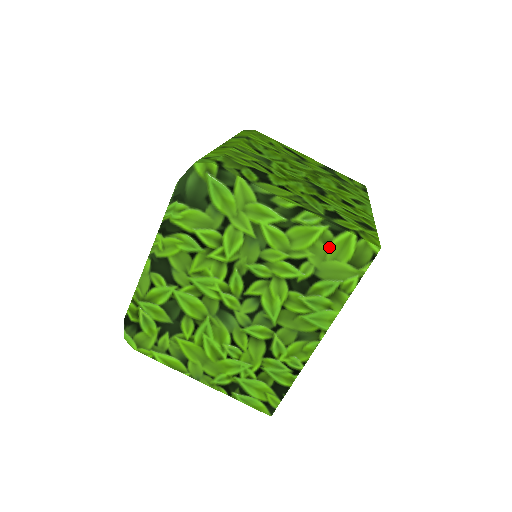
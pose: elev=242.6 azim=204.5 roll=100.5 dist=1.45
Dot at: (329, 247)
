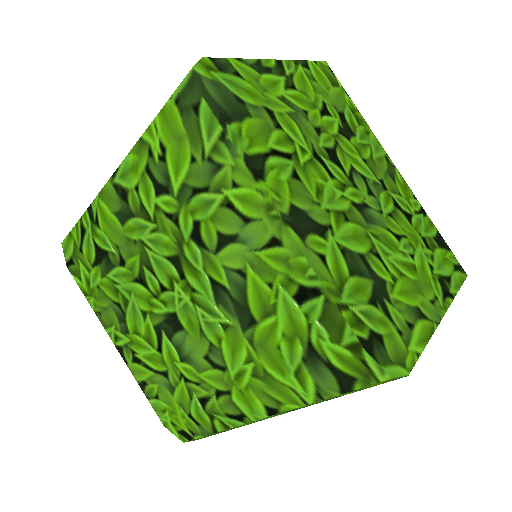
Dot at: (317, 81)
